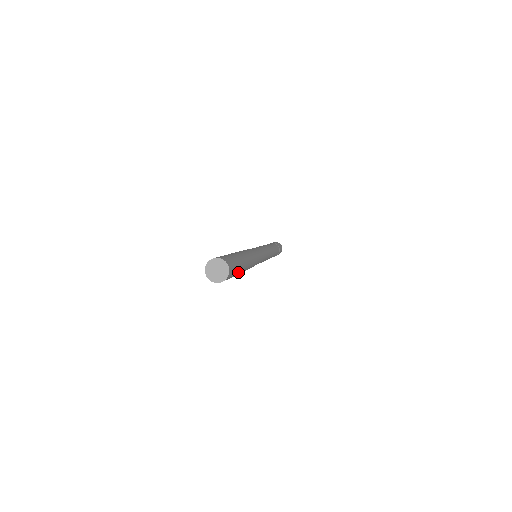
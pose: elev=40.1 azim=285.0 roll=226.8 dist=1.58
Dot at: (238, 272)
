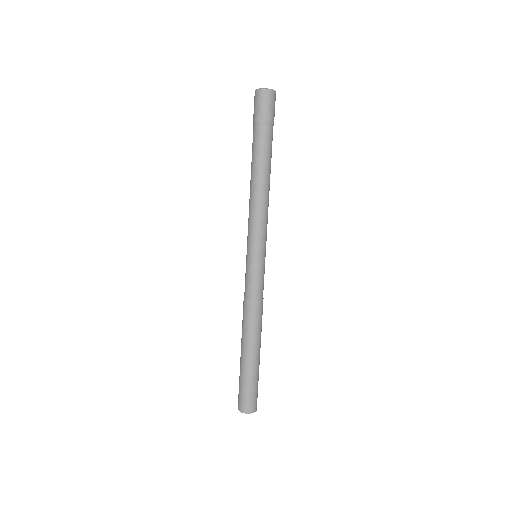
Dot at: (258, 374)
